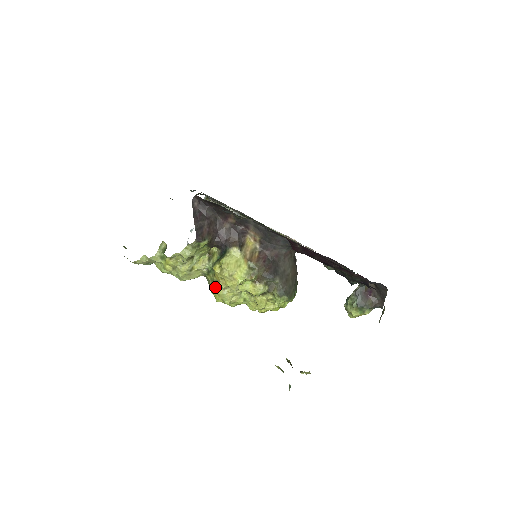
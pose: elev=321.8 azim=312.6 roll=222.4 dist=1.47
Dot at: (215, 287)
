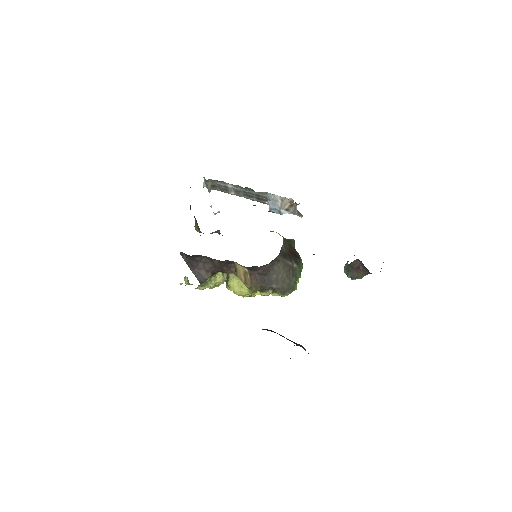
Dot at: occluded
